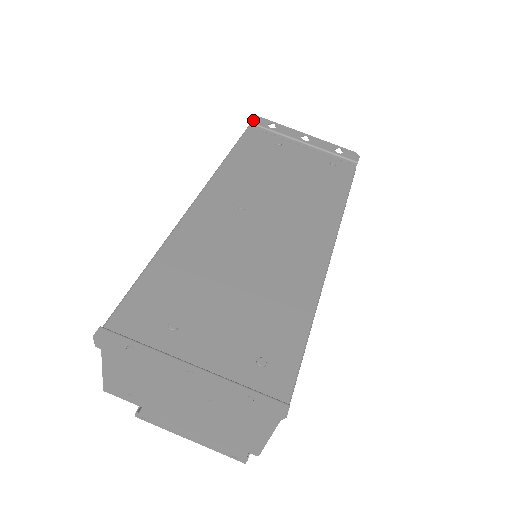
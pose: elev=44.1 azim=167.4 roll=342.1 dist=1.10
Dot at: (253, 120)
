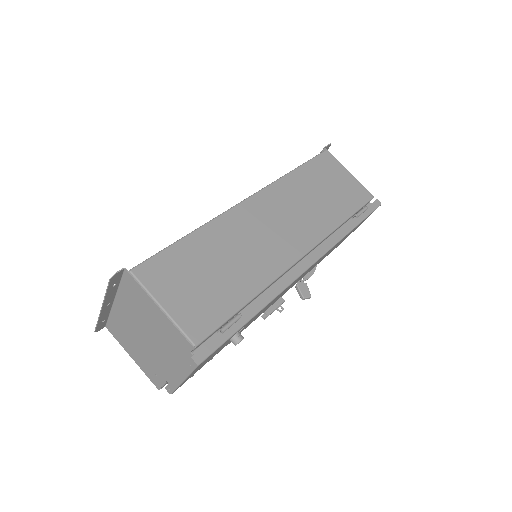
Dot at: occluded
